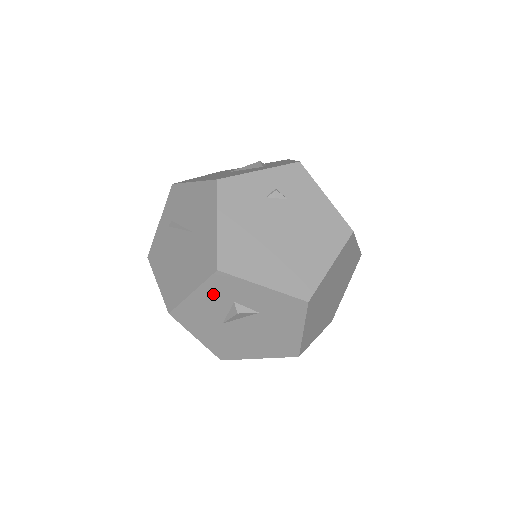
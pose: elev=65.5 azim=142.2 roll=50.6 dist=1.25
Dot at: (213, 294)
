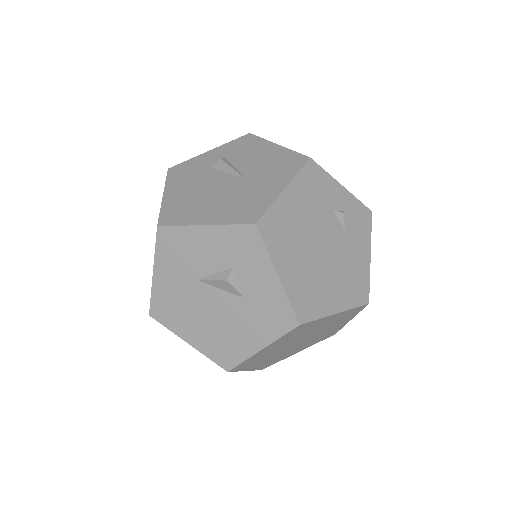
Dot at: (223, 243)
